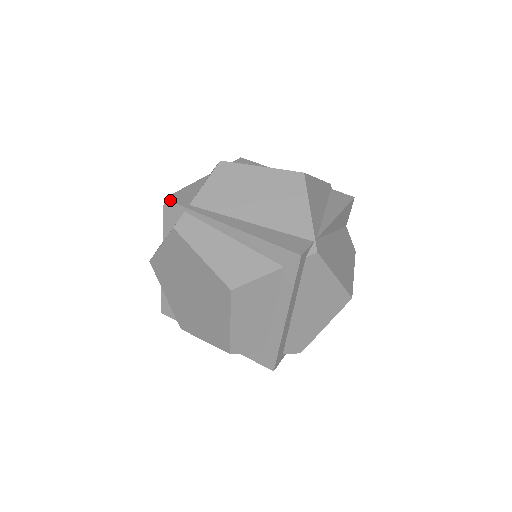
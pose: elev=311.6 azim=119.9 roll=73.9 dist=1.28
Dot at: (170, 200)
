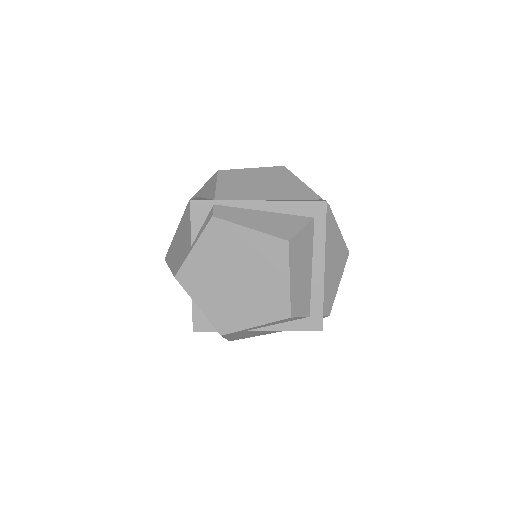
Dot at: (196, 200)
